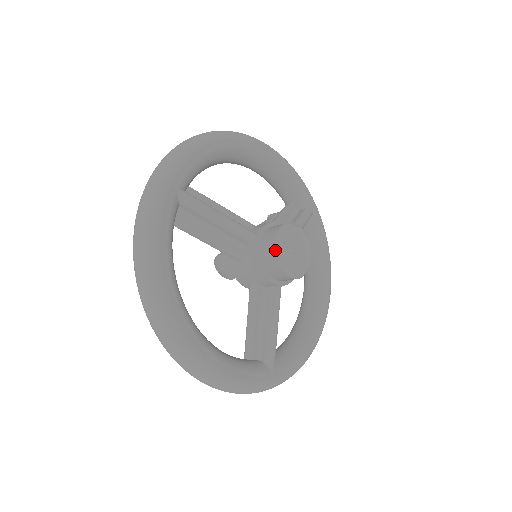
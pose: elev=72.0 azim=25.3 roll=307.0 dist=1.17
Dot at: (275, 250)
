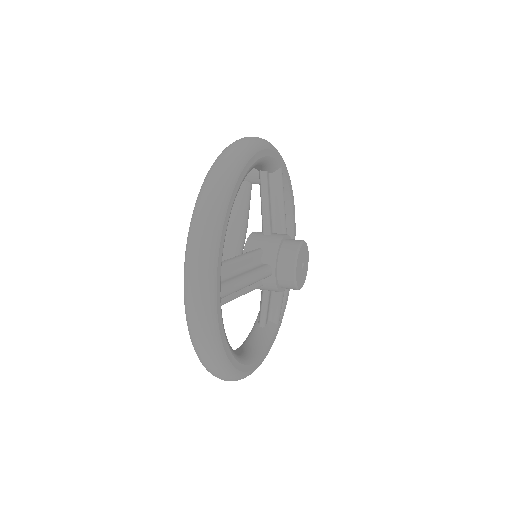
Dot at: (294, 284)
